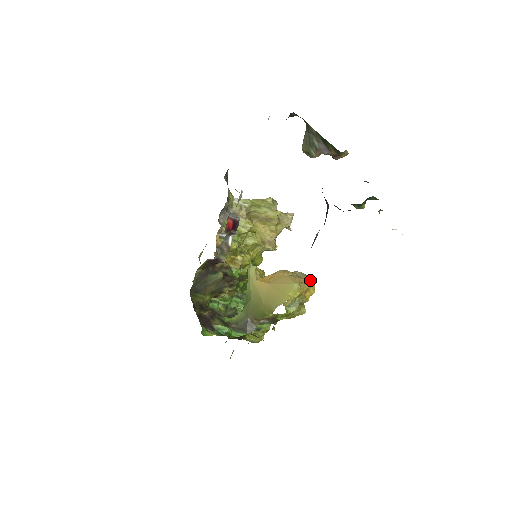
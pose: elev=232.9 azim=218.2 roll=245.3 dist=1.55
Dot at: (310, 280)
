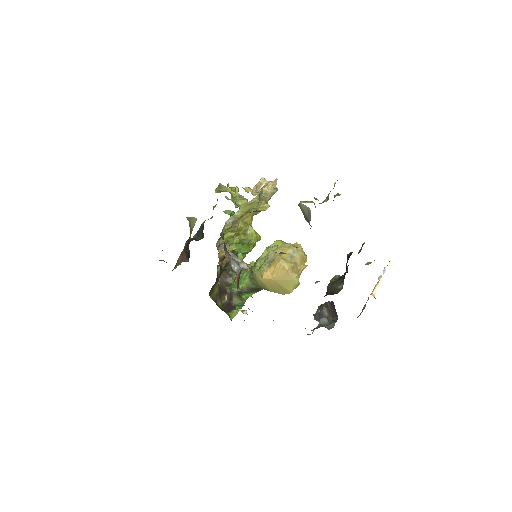
Dot at: (303, 256)
